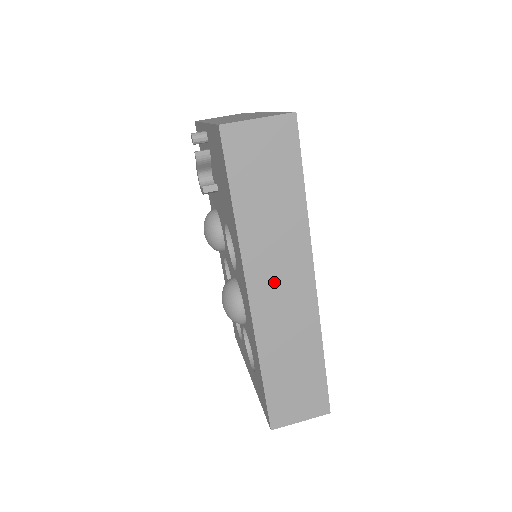
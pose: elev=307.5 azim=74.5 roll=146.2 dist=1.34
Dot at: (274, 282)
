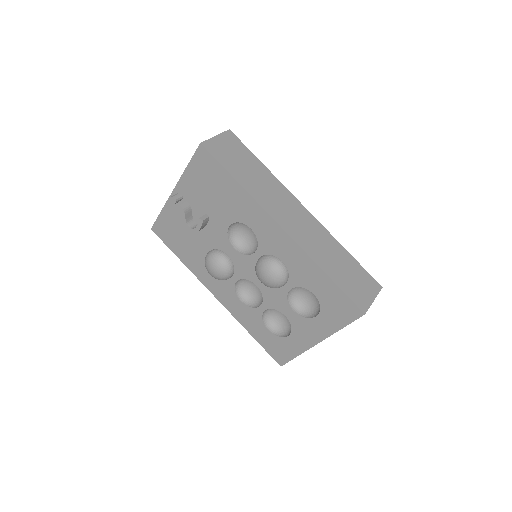
Dot at: (287, 215)
